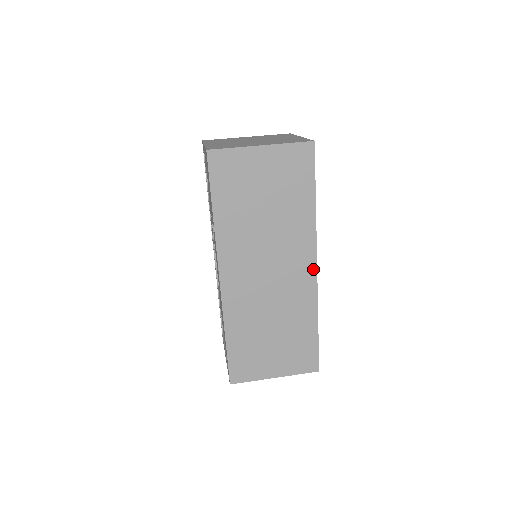
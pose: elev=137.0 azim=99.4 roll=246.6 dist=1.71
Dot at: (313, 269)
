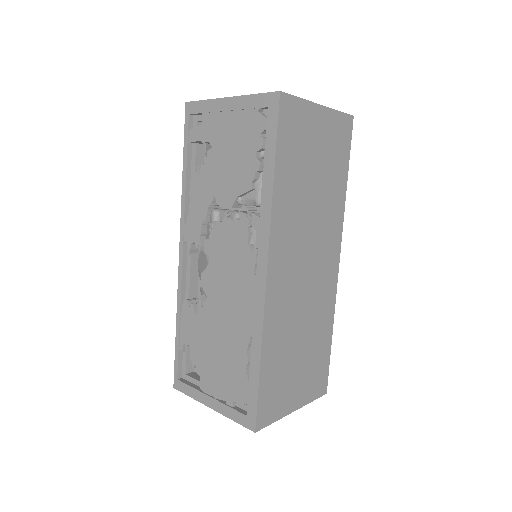
Dot at: (337, 264)
